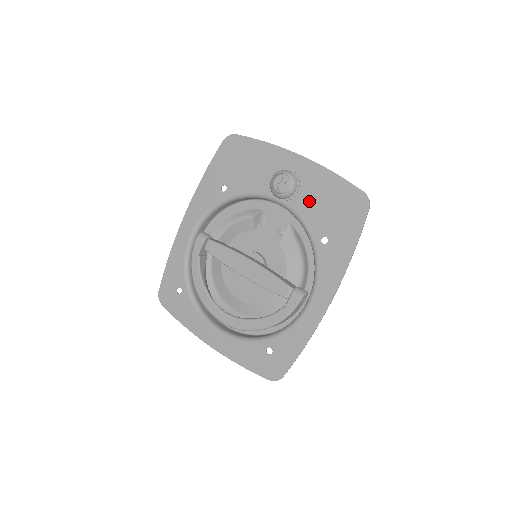
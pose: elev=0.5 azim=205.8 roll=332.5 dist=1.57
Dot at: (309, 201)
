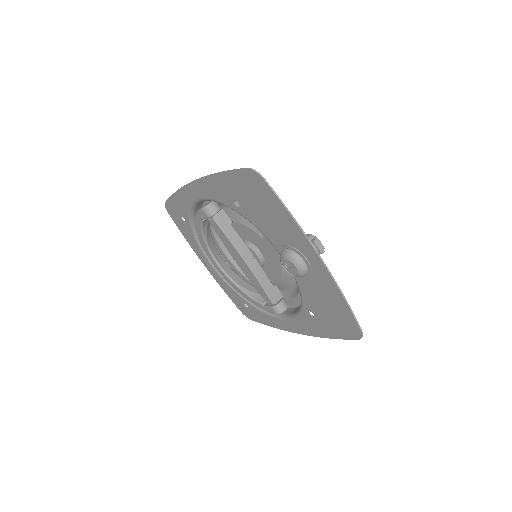
Dot at: (312, 289)
